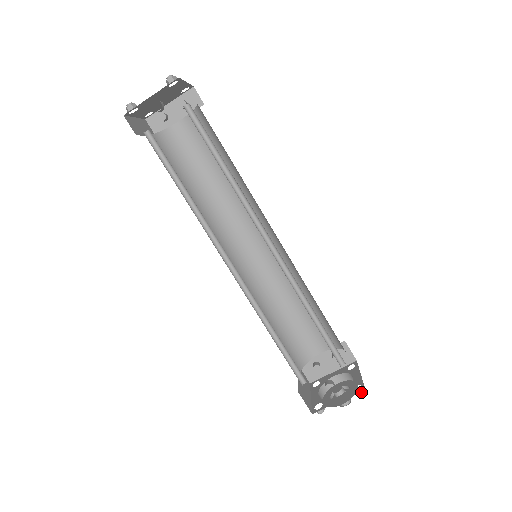
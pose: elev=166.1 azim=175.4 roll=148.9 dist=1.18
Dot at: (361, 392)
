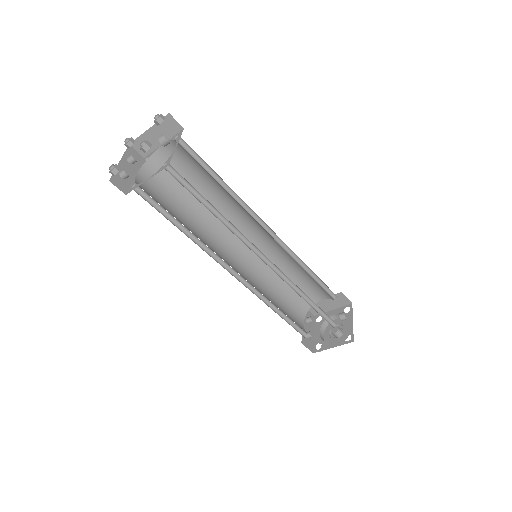
Dot at: (351, 309)
